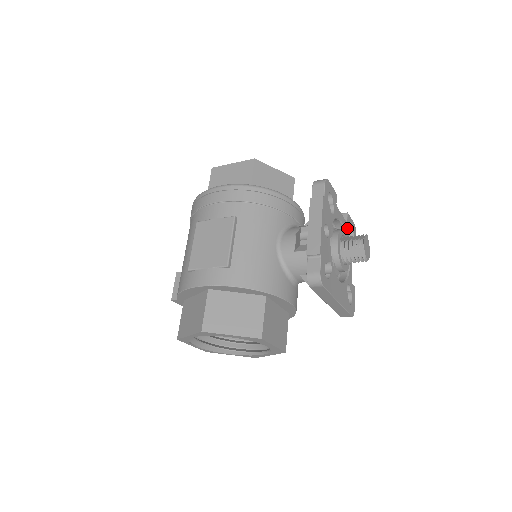
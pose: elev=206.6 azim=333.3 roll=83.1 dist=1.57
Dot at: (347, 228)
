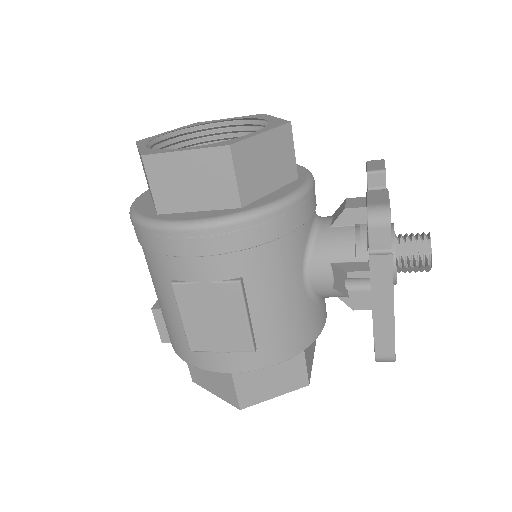
Dot at: occluded
